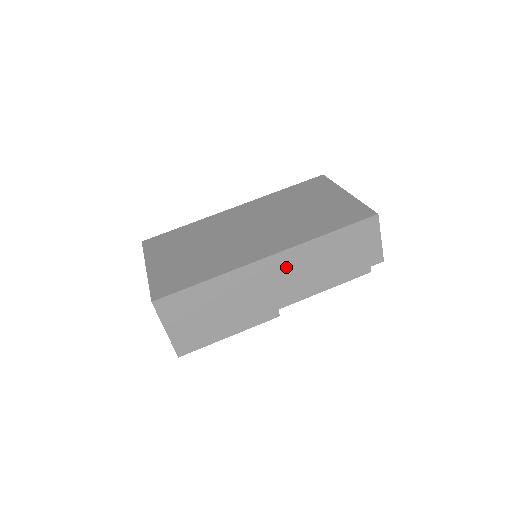
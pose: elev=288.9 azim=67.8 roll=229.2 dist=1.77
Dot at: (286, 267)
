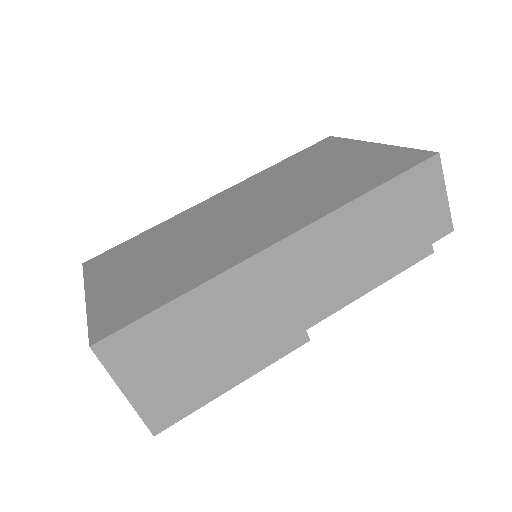
Dot at: (310, 256)
